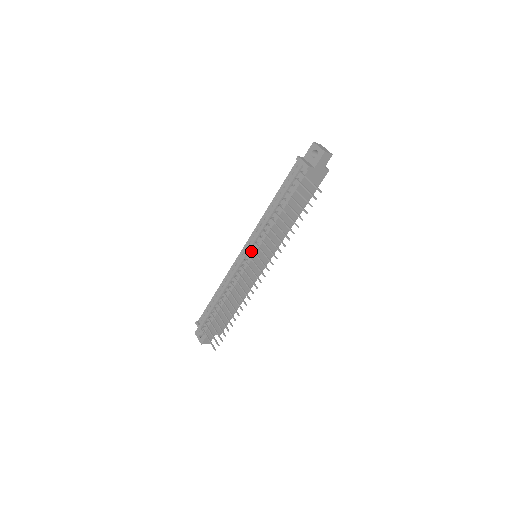
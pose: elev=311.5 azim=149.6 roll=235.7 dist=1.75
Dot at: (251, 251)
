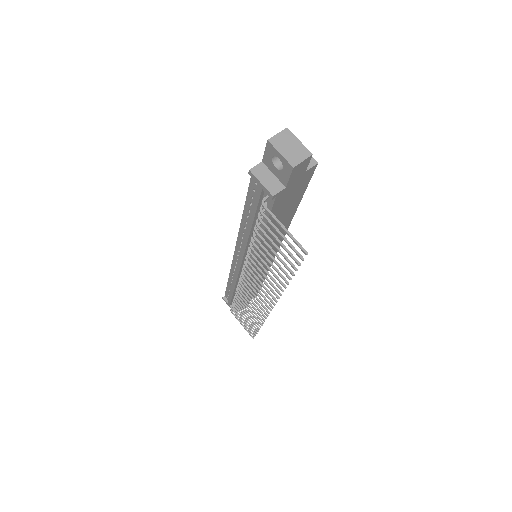
Dot at: occluded
